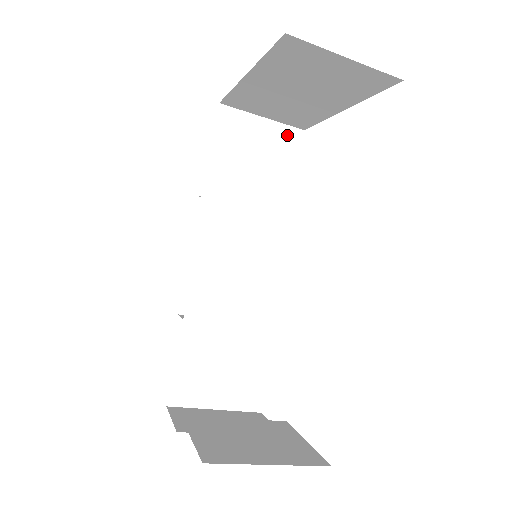
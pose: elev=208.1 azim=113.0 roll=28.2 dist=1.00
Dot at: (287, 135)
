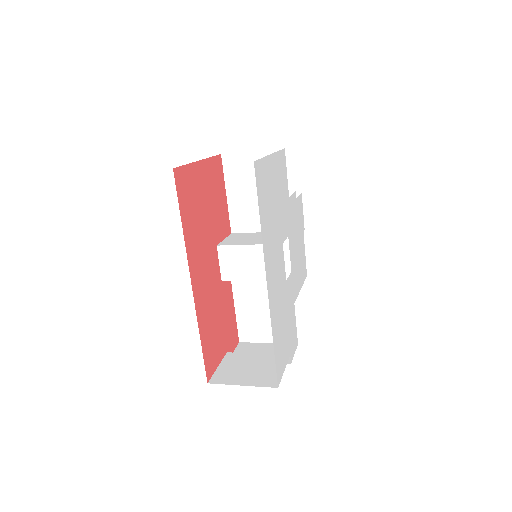
Dot at: occluded
